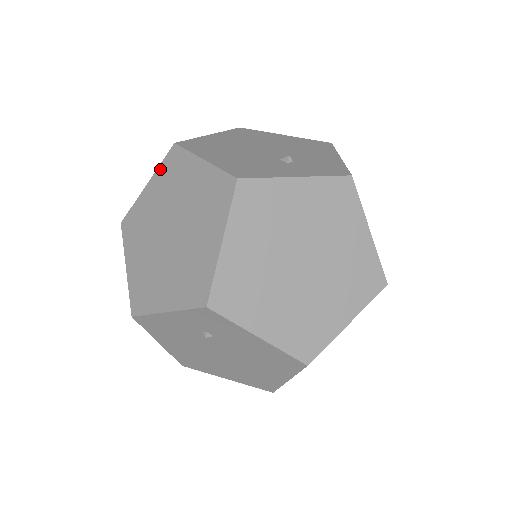
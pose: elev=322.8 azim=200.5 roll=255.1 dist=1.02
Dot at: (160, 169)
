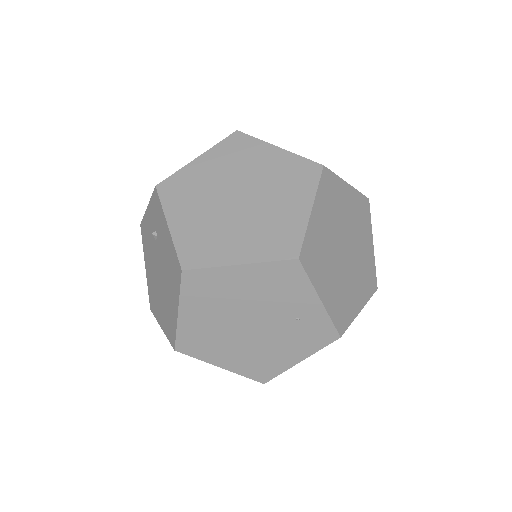
Dot at: occluded
